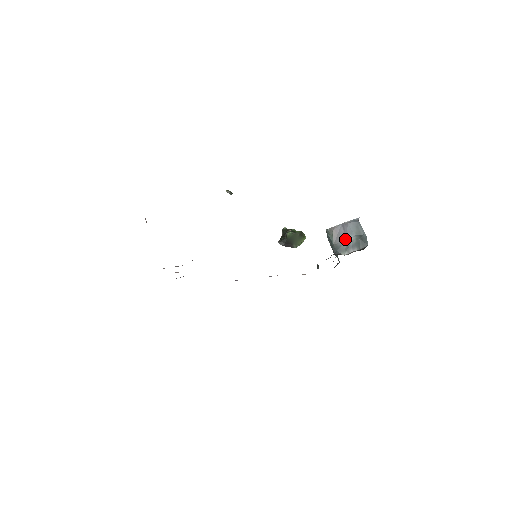
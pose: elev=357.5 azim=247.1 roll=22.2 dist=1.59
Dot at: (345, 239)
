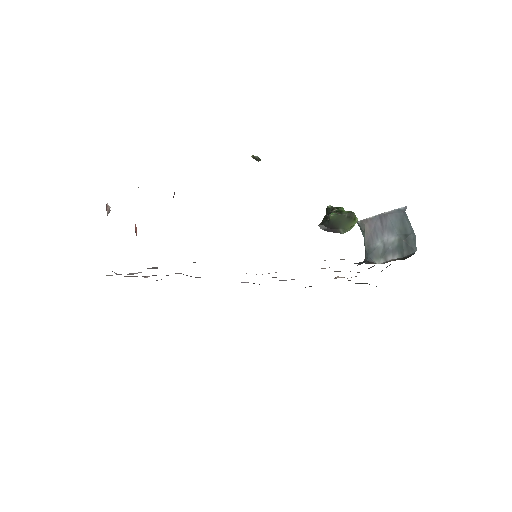
Dot at: (382, 239)
